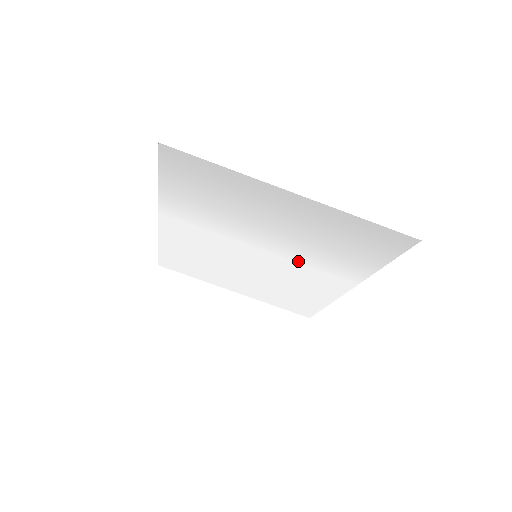
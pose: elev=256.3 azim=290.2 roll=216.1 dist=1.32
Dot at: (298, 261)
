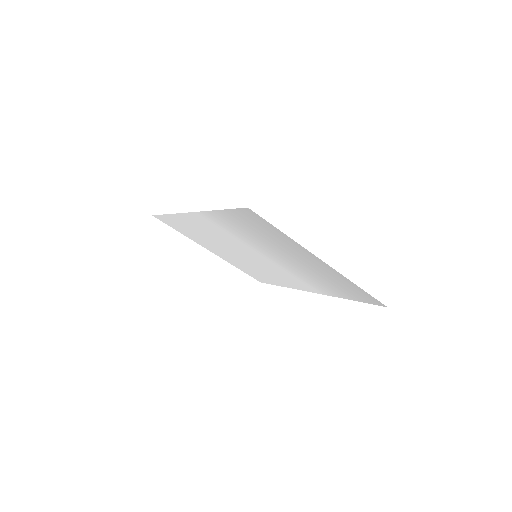
Dot at: (288, 271)
